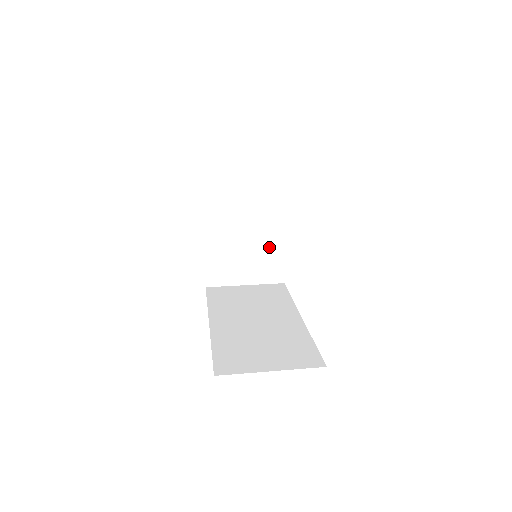
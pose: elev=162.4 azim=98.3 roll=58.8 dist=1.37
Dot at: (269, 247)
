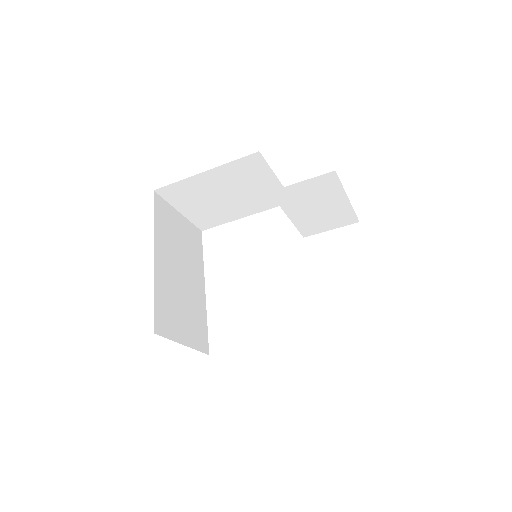
Dot at: (197, 307)
